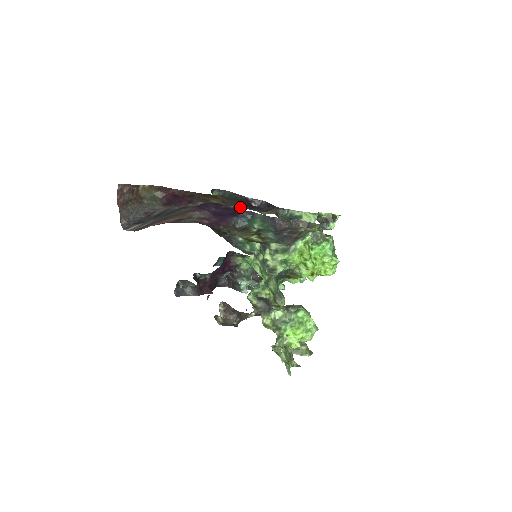
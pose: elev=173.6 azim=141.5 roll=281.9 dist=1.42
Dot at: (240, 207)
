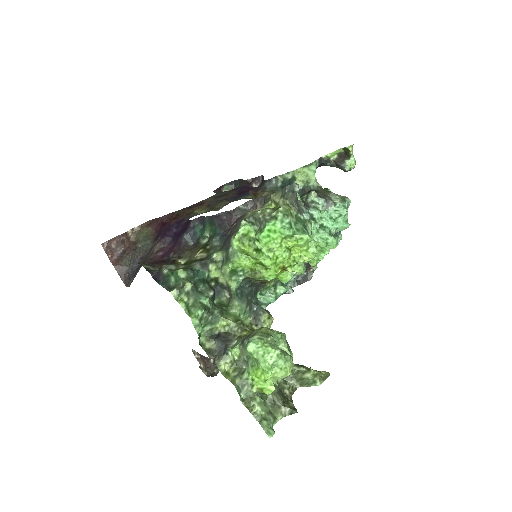
Dot at: (226, 203)
